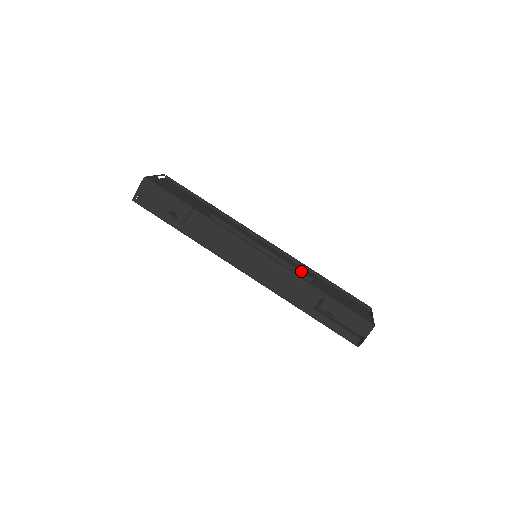
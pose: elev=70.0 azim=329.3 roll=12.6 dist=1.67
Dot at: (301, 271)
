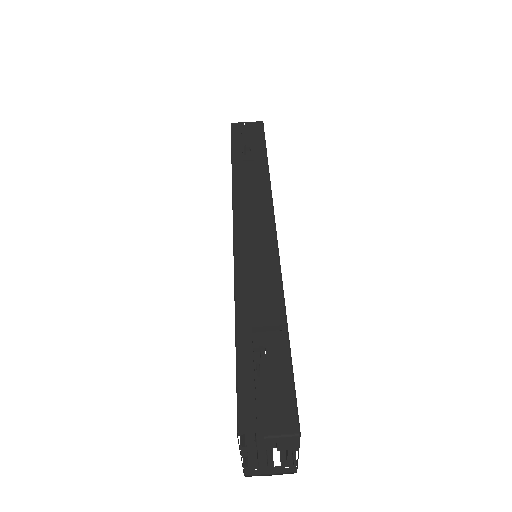
Dot at: occluded
